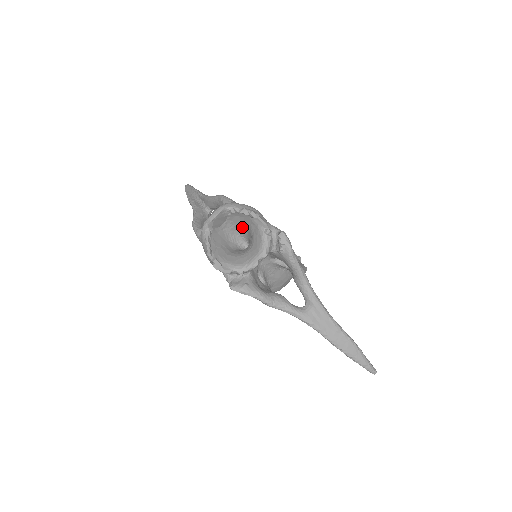
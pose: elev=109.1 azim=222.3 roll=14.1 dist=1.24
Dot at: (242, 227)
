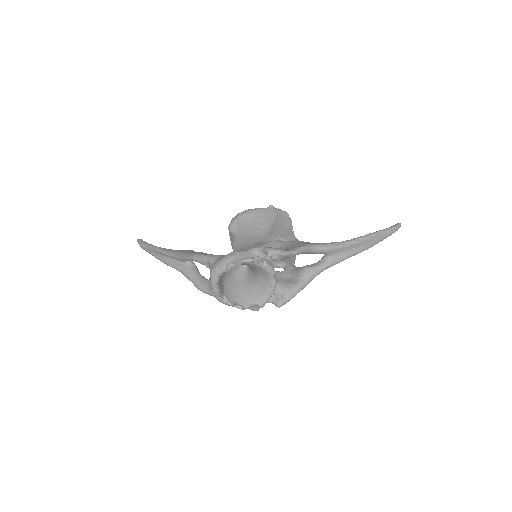
Dot at: occluded
